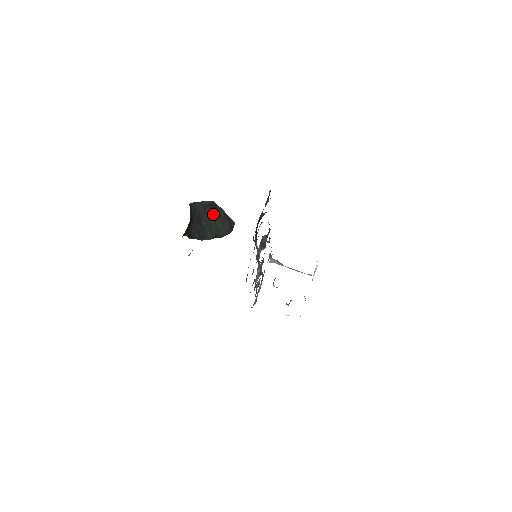
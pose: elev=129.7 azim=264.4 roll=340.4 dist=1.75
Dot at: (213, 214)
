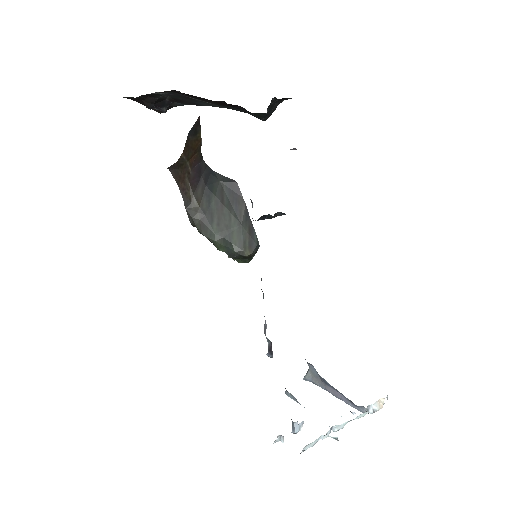
Dot at: (231, 202)
